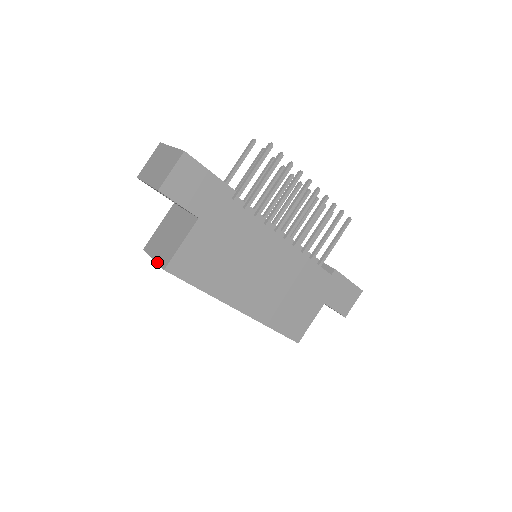
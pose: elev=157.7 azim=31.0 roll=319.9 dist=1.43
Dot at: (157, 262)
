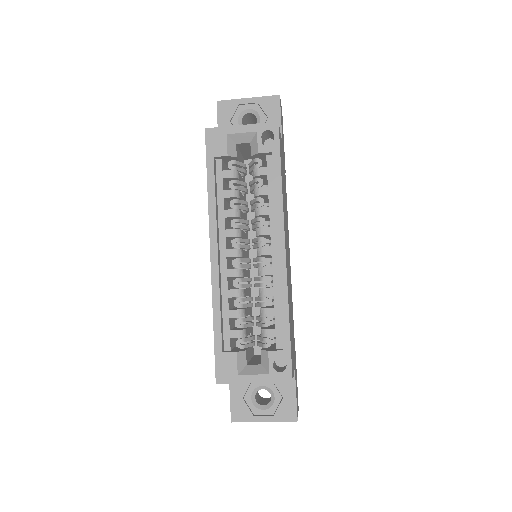
Dot at: (255, 124)
